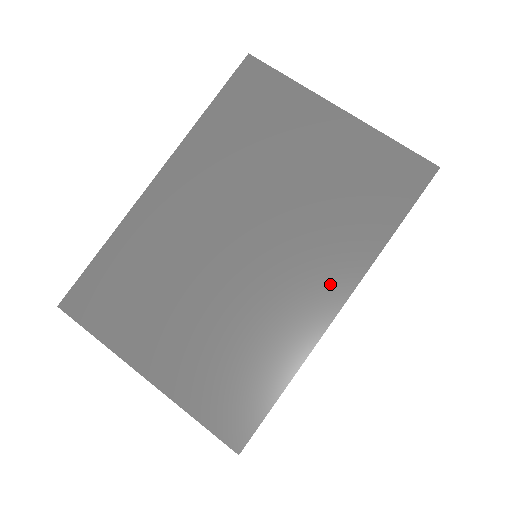
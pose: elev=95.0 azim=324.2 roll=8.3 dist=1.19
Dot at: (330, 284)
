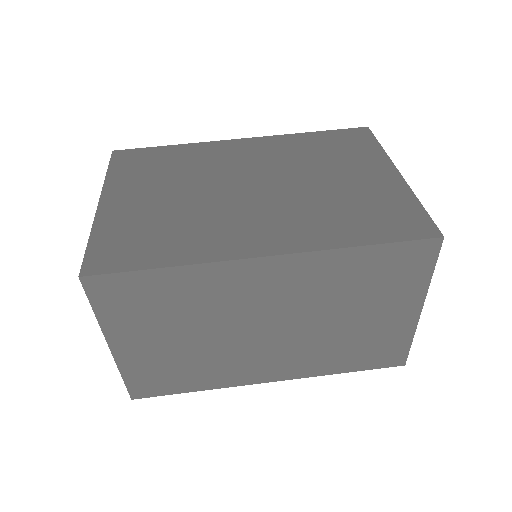
Dot at: (275, 240)
